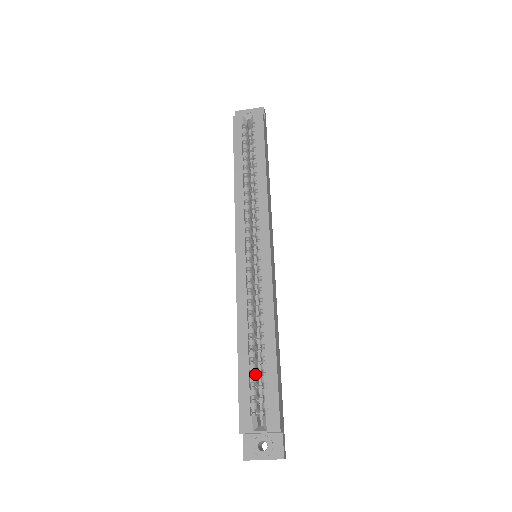
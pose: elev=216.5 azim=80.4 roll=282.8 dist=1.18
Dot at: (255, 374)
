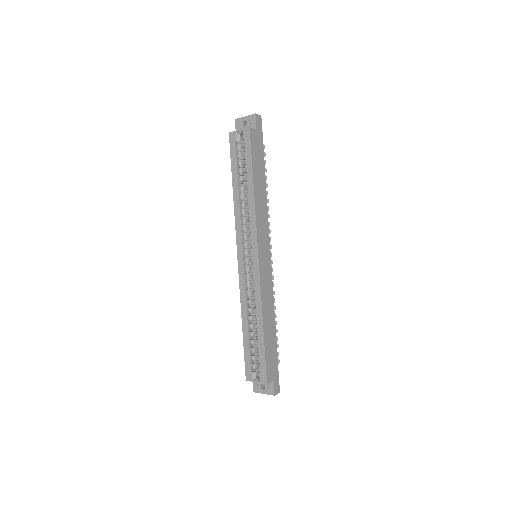
Dot at: occluded
